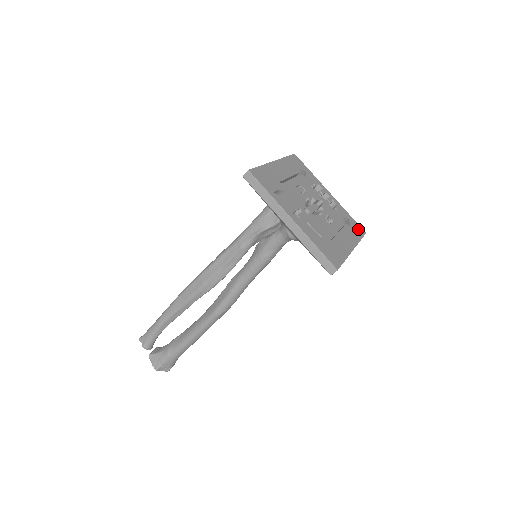
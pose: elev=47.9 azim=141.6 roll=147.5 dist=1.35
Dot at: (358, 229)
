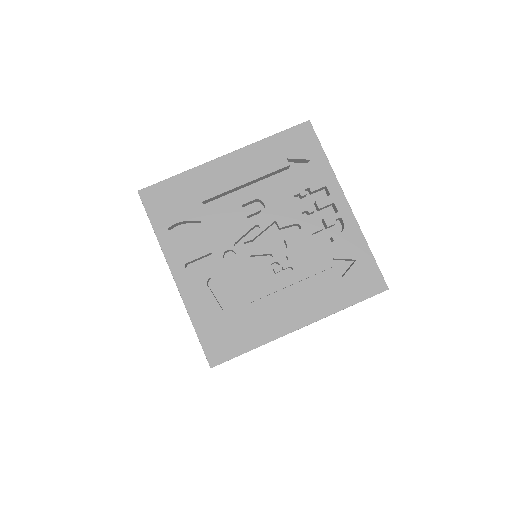
Dot at: (366, 281)
